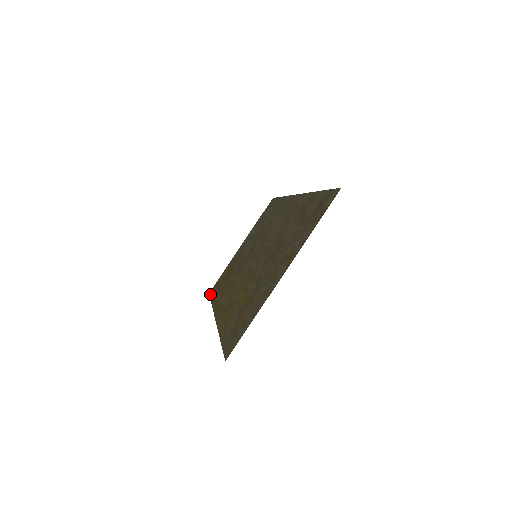
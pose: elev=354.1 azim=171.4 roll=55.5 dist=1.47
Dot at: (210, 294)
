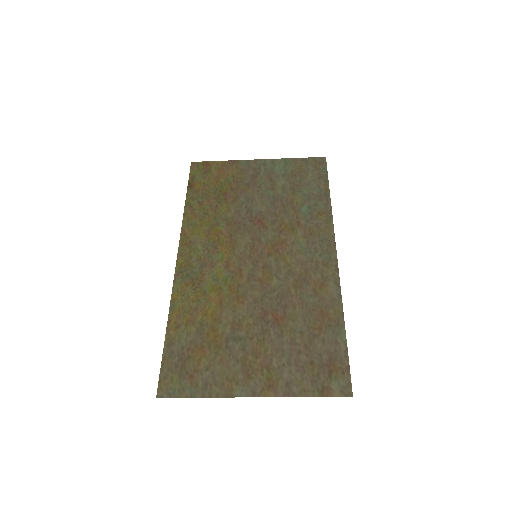
Dot at: (192, 171)
